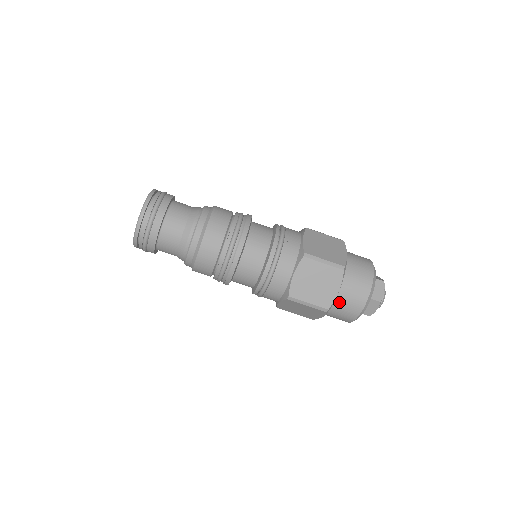
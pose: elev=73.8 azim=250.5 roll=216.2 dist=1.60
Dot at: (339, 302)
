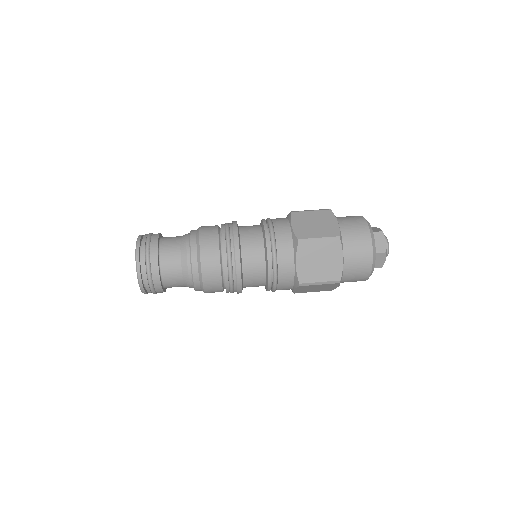
Dot at: (346, 234)
